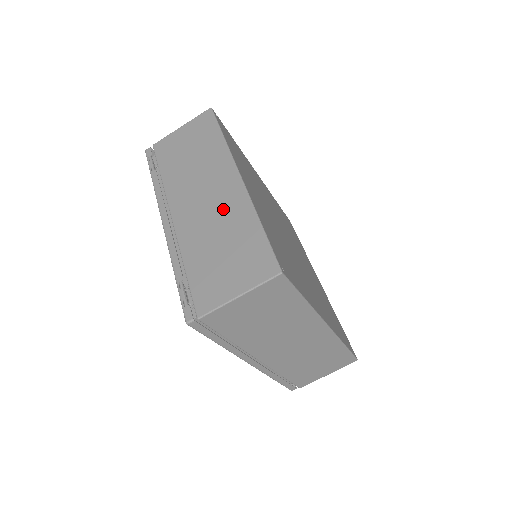
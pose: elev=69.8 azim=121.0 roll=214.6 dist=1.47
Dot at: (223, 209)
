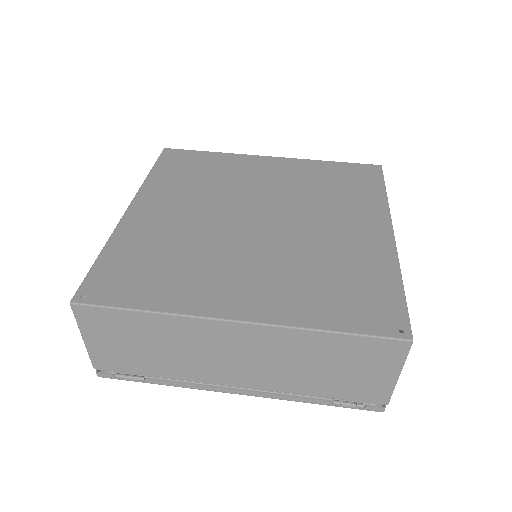
Dot at: (273, 351)
